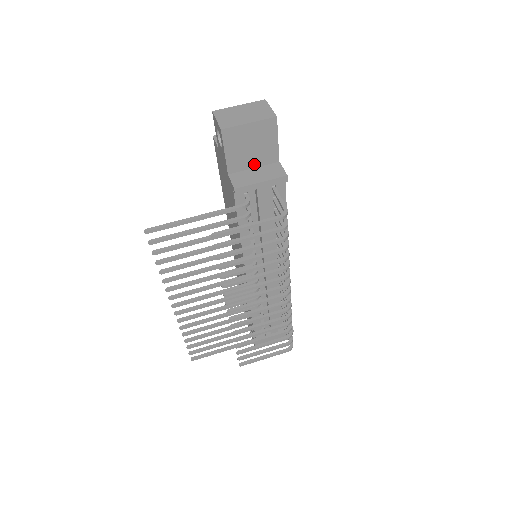
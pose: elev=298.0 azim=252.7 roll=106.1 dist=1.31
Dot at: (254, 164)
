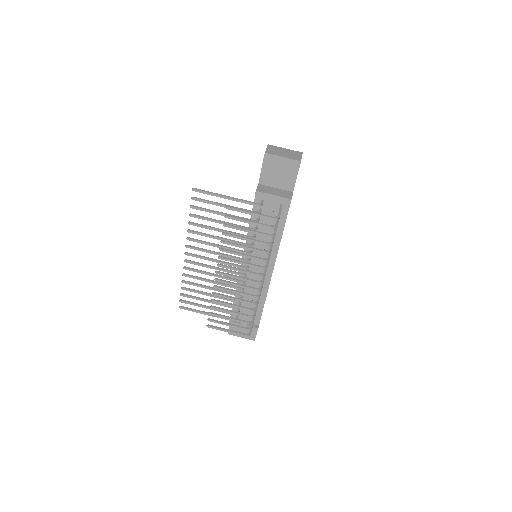
Dot at: (277, 185)
